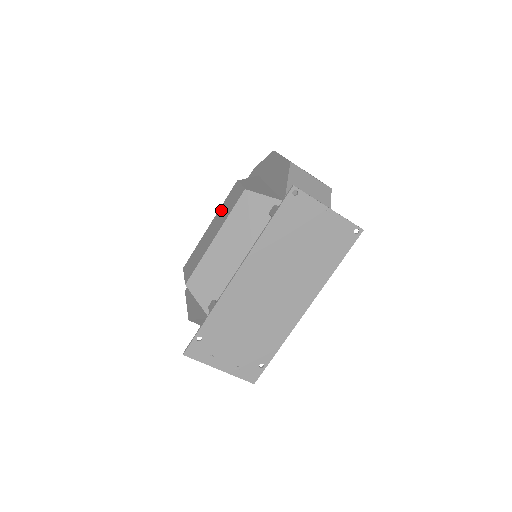
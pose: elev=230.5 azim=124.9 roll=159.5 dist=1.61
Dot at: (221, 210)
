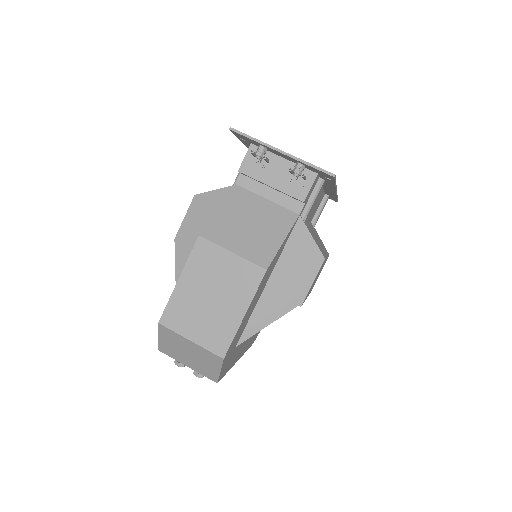
Dot at: occluded
